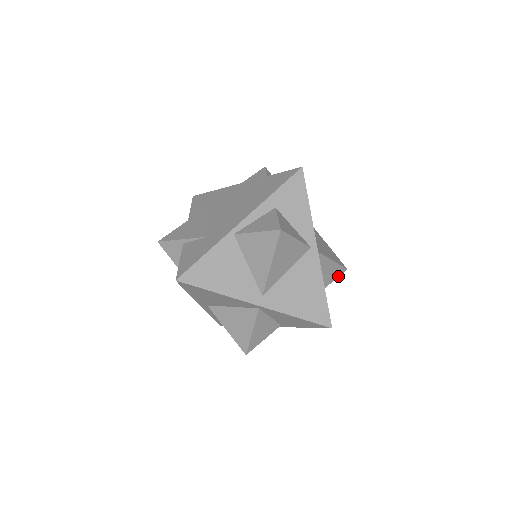
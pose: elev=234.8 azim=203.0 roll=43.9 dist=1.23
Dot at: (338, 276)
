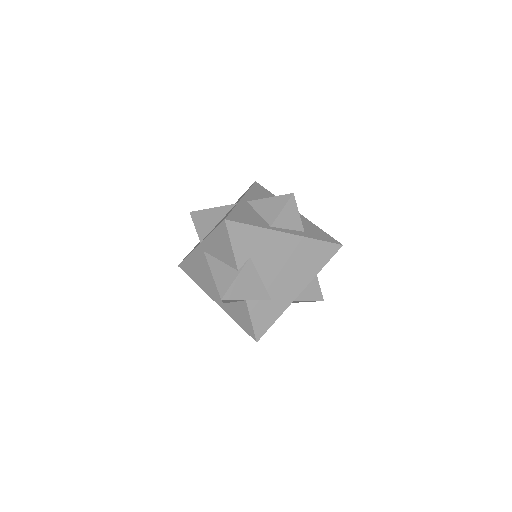
Dot at: occluded
